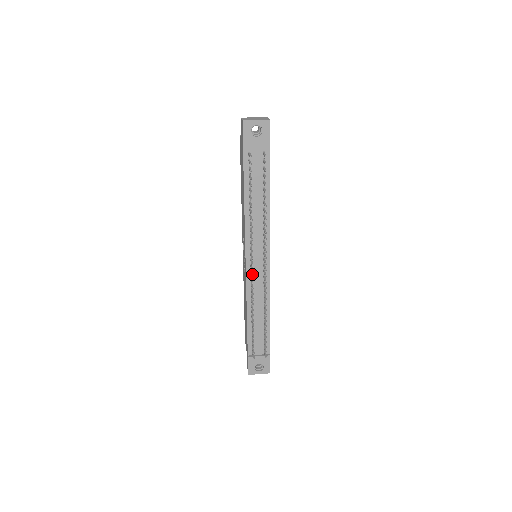
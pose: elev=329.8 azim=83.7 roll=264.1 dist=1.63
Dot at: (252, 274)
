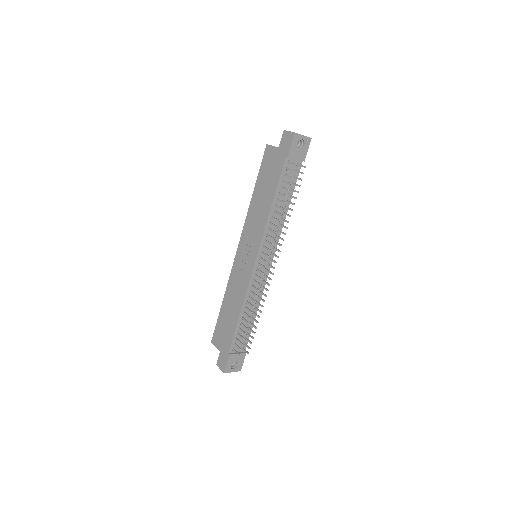
Dot at: occluded
